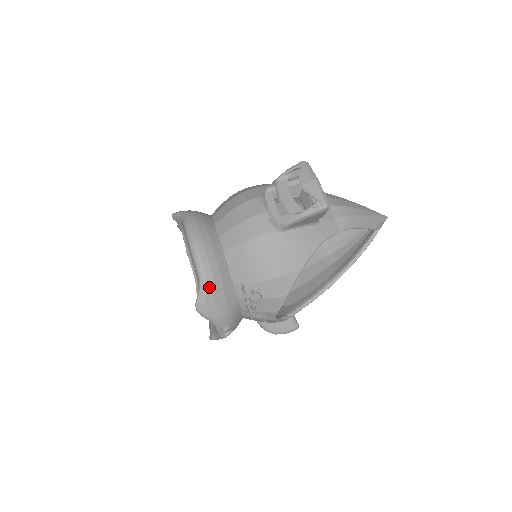
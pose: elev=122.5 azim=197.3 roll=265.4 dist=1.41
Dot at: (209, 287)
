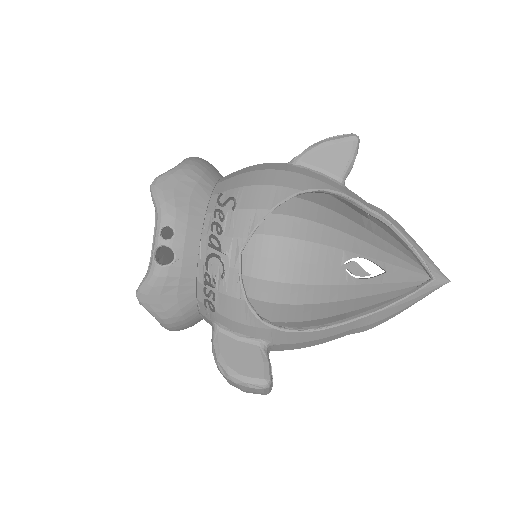
Dot at: (182, 170)
